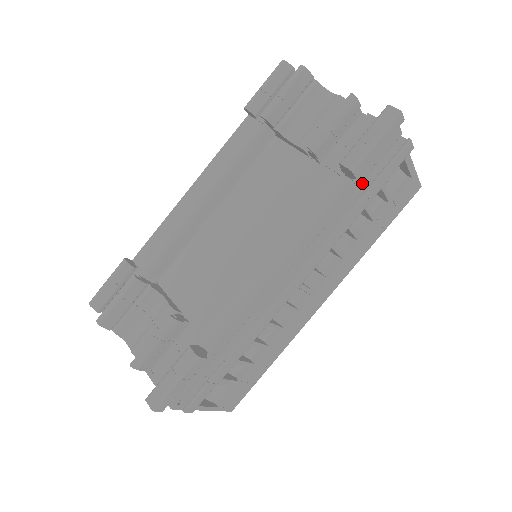
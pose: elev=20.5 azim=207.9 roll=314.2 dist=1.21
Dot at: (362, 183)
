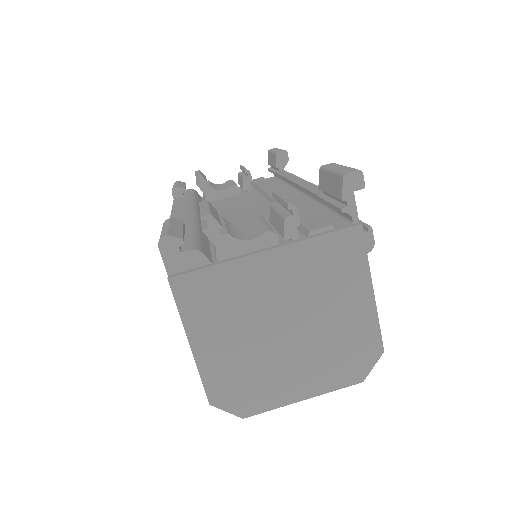
Dot at: occluded
